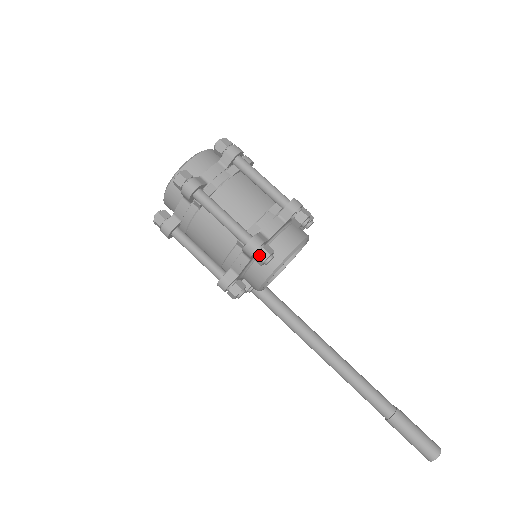
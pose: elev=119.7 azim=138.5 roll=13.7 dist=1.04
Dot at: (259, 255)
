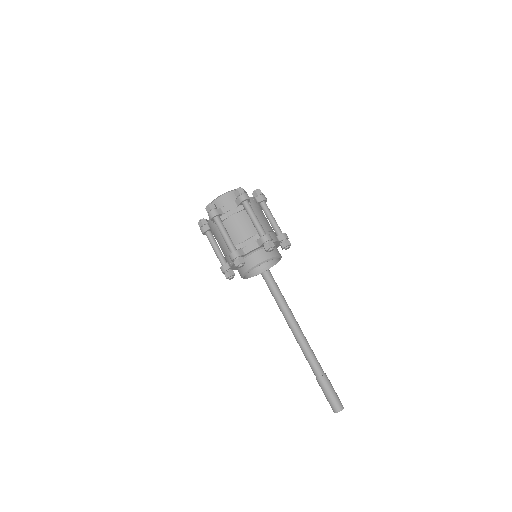
Dot at: (235, 262)
